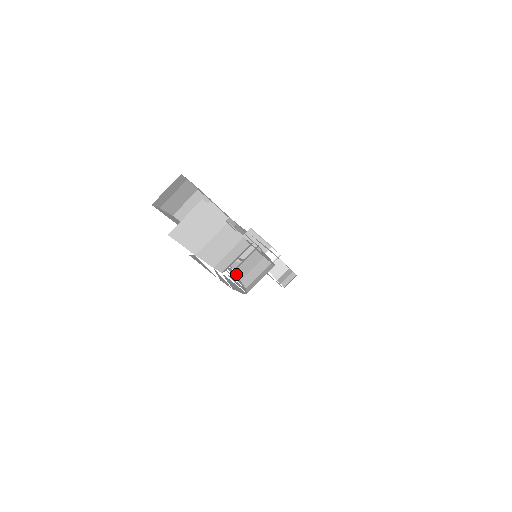
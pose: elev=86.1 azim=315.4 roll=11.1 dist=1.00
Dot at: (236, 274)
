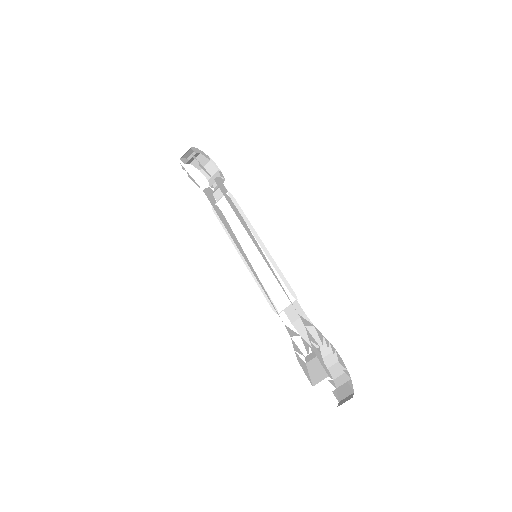
Dot at: (304, 339)
